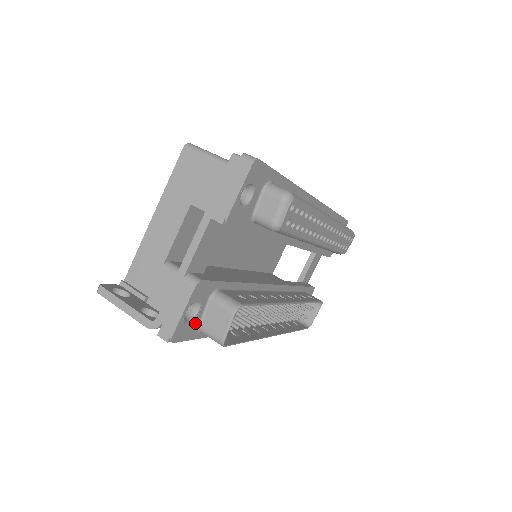
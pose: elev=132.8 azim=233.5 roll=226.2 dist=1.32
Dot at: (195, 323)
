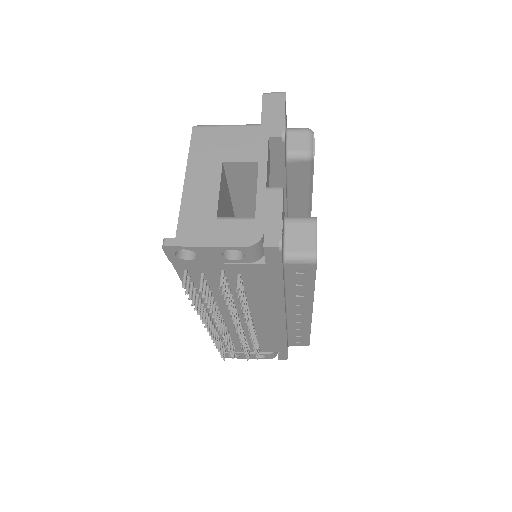
Dot at: occluded
